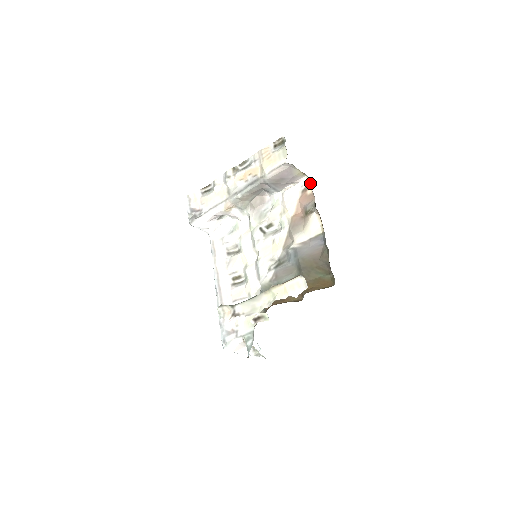
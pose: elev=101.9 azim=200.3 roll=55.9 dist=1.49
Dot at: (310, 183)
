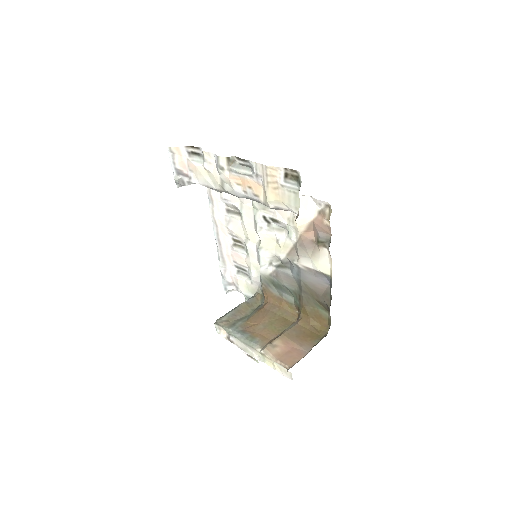
Dot at: (330, 214)
